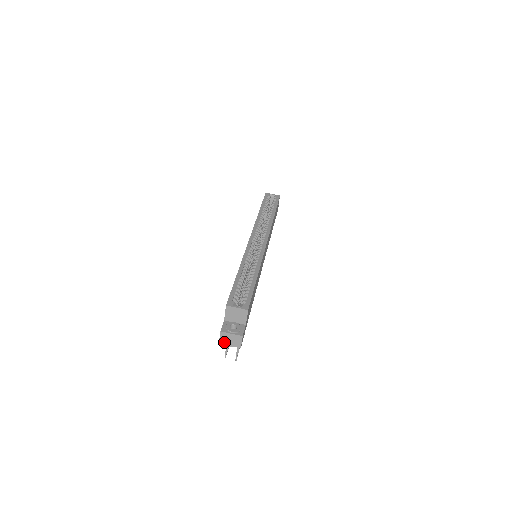
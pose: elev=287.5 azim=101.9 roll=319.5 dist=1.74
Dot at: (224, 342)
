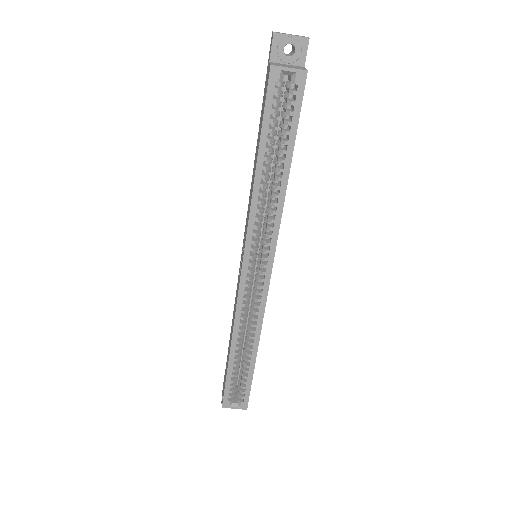
Dot at: occluded
